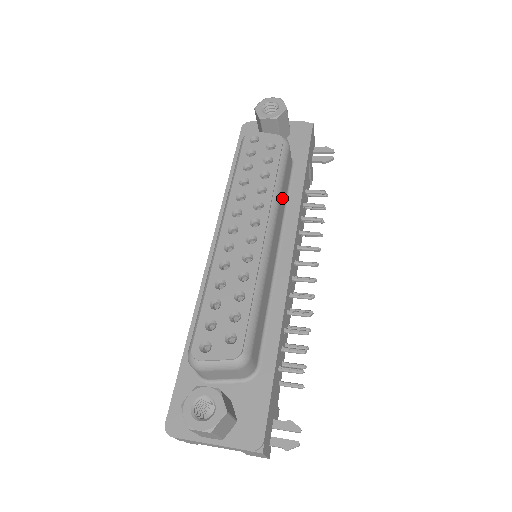
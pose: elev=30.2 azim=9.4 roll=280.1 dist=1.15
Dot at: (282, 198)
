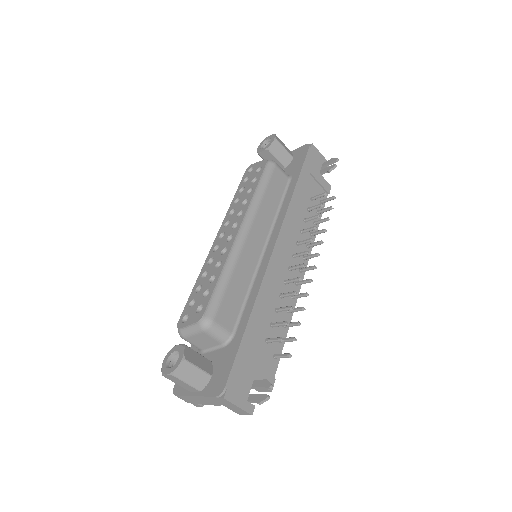
Dot at: (267, 204)
